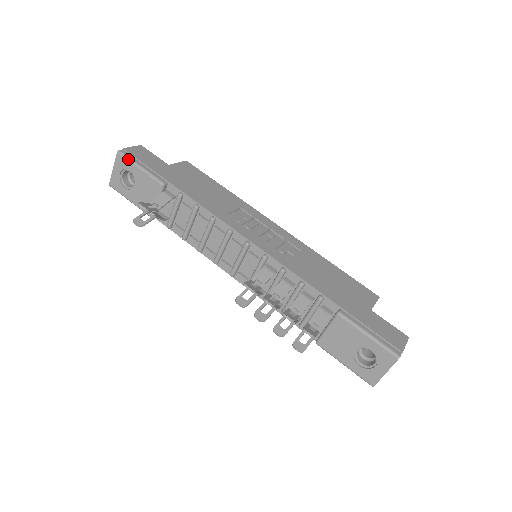
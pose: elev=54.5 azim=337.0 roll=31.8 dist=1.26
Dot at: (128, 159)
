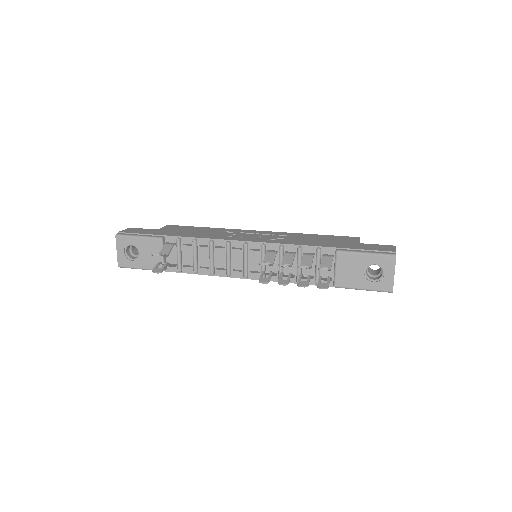
Dot at: (126, 236)
